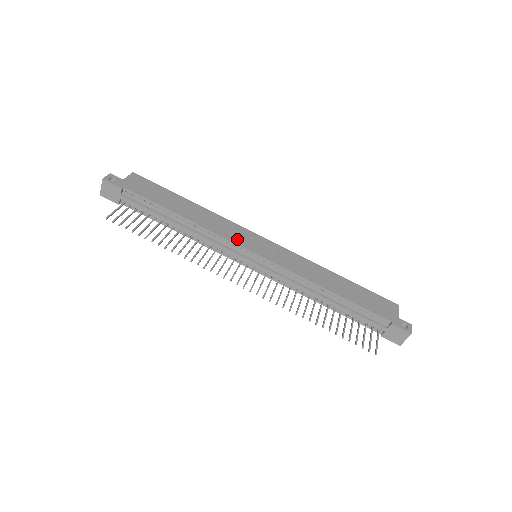
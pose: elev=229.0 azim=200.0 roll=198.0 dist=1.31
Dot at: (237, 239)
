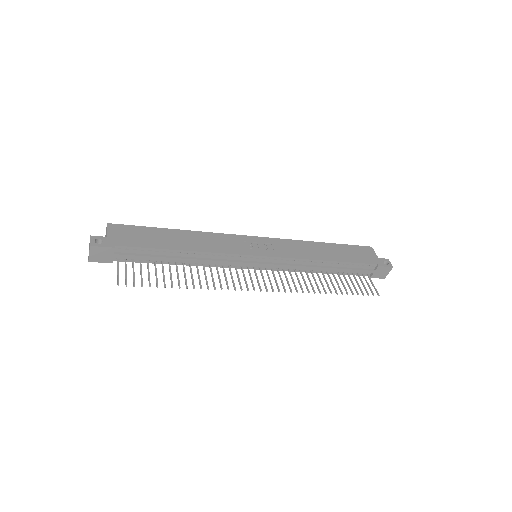
Dot at: (239, 249)
